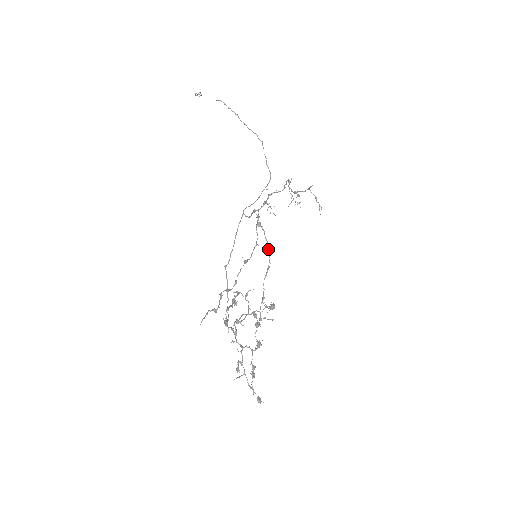
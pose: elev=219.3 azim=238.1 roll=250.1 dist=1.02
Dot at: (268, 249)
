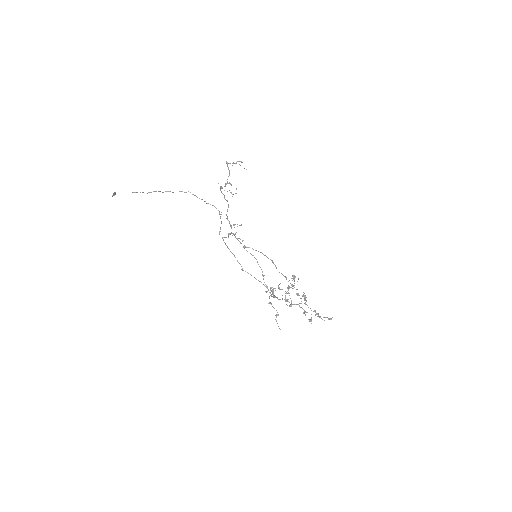
Dot at: (264, 255)
